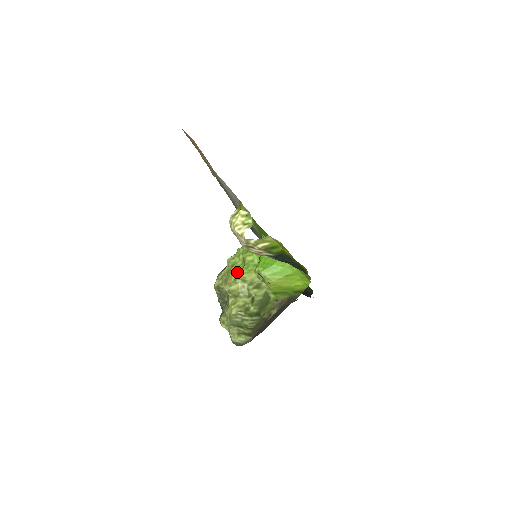
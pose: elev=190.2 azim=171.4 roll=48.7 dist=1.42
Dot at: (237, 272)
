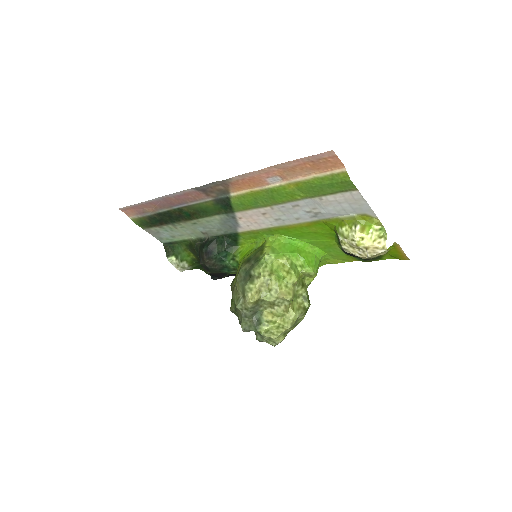
Dot at: (282, 279)
